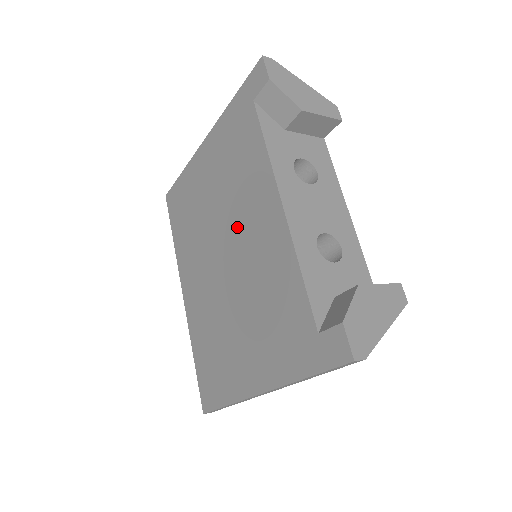
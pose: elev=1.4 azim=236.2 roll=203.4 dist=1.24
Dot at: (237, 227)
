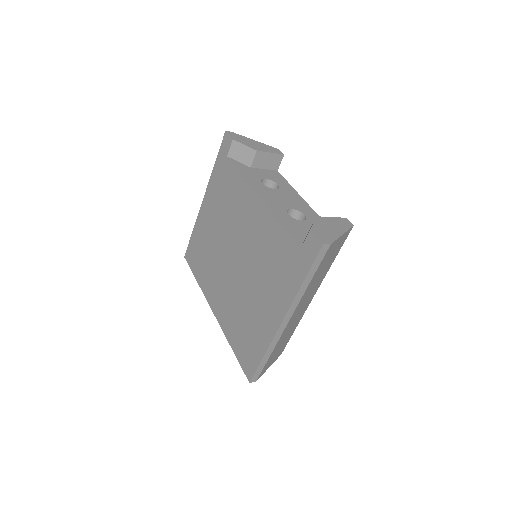
Dot at: (237, 233)
